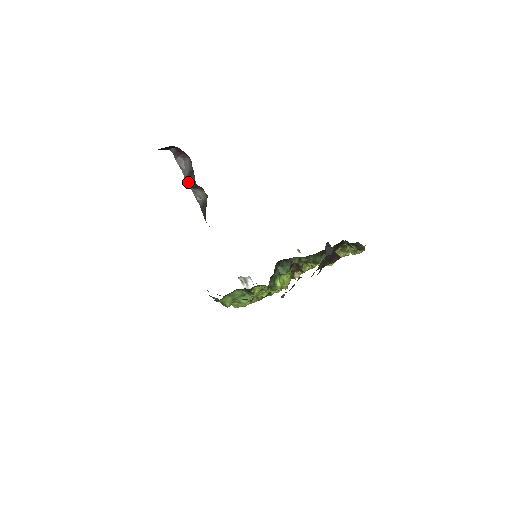
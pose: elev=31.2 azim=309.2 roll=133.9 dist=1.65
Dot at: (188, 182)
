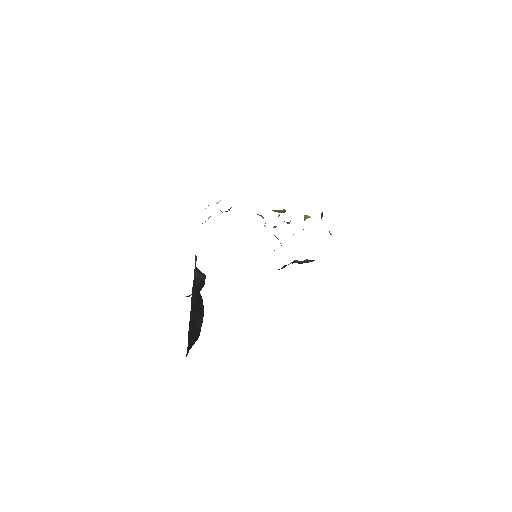
Dot at: occluded
